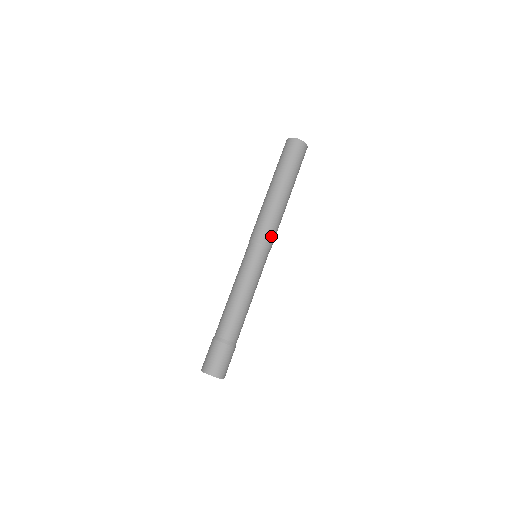
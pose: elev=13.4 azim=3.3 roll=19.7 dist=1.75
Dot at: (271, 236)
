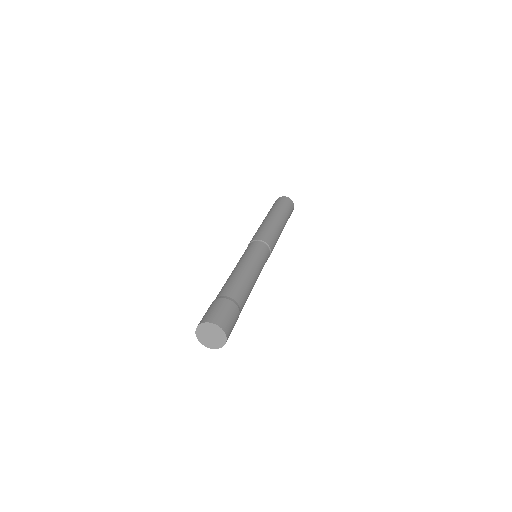
Dot at: (273, 246)
